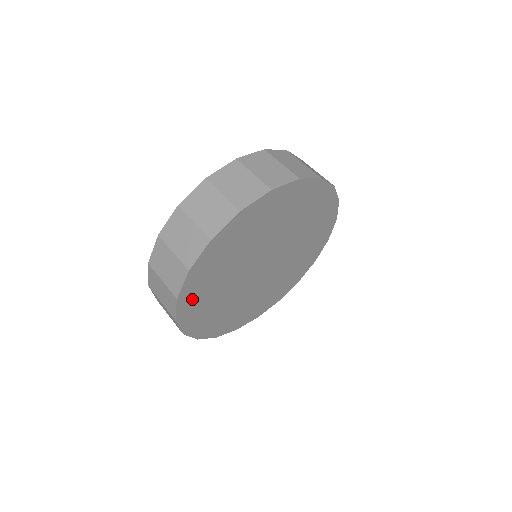
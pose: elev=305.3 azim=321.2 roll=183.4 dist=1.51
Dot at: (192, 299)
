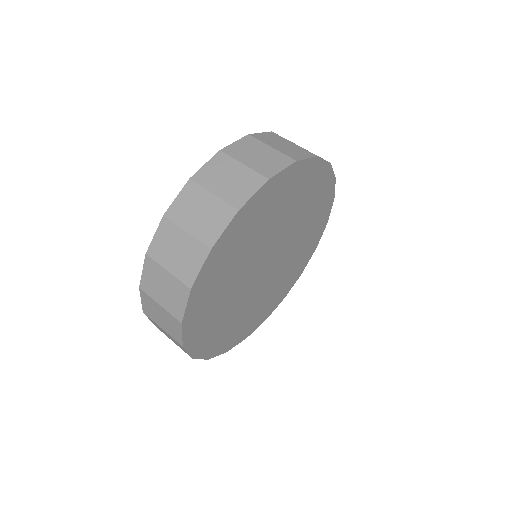
Dot at: (209, 343)
